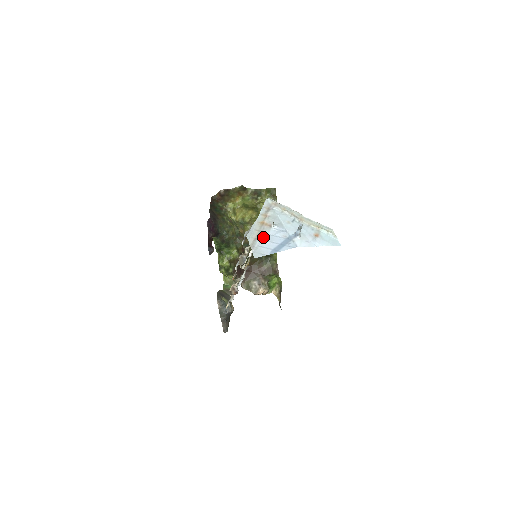
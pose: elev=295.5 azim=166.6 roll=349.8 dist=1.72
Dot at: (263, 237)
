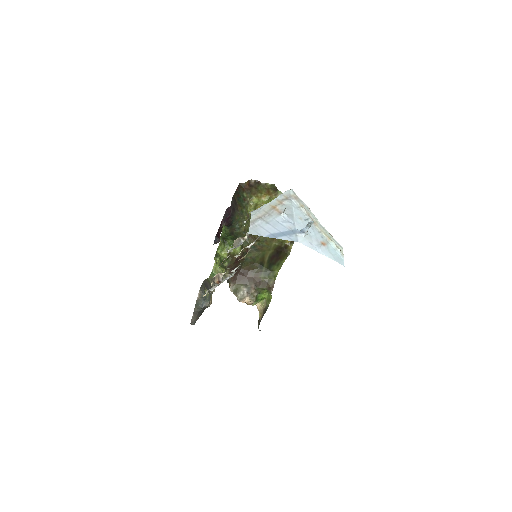
Dot at: (268, 219)
